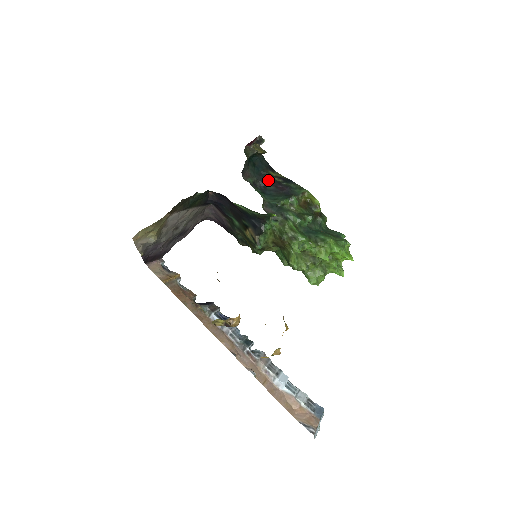
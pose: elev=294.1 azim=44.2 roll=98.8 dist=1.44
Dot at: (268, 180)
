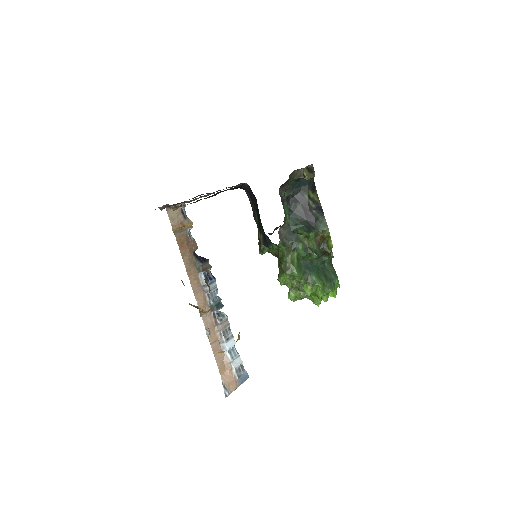
Dot at: (303, 200)
